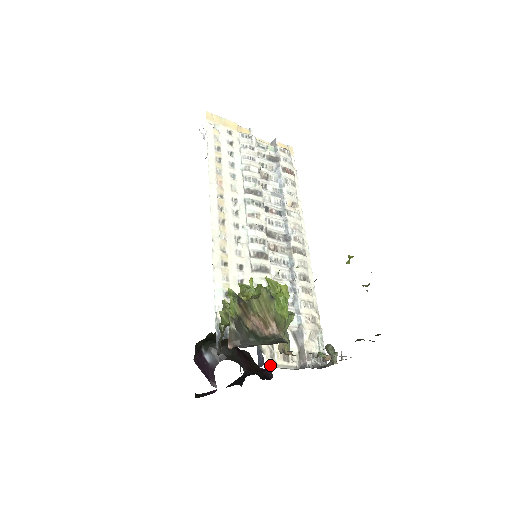
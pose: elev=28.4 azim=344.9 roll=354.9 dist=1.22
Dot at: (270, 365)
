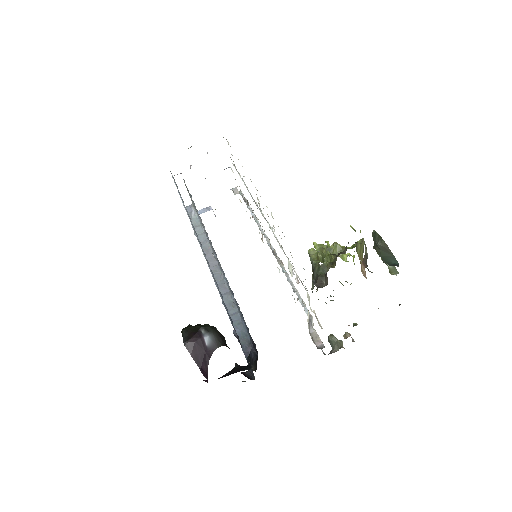
Dot at: occluded
